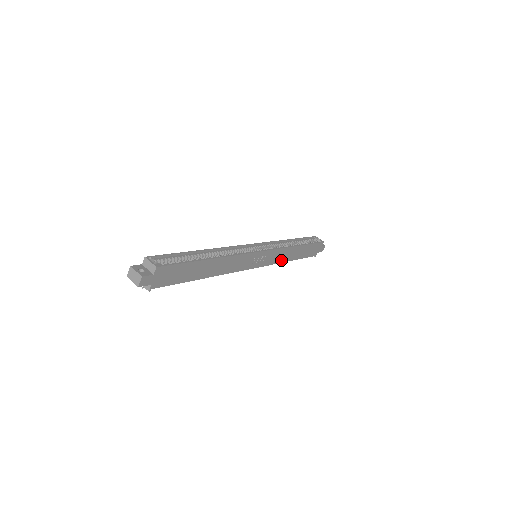
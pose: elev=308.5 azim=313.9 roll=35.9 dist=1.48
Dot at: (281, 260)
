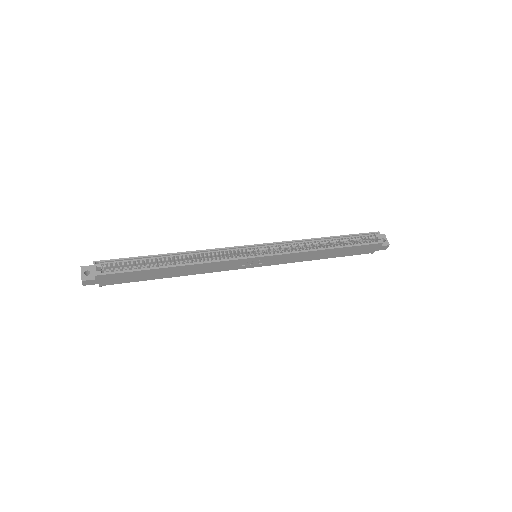
Dot at: (299, 260)
